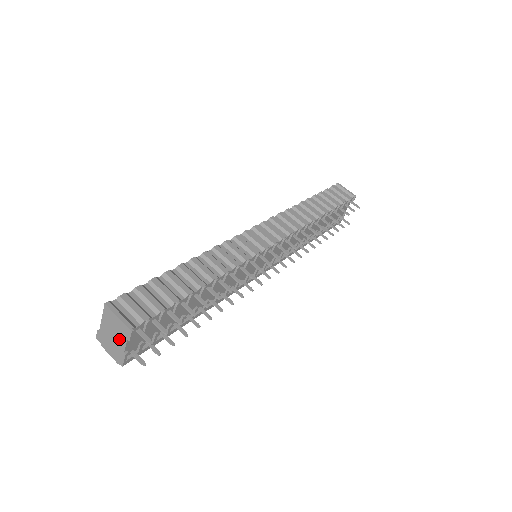
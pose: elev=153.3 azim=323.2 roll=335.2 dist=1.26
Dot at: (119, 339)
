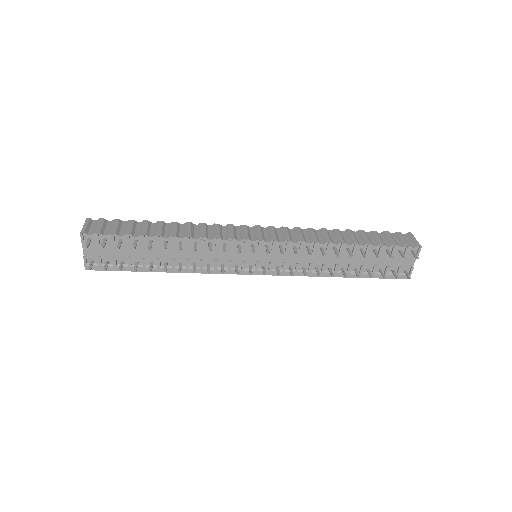
Dot at: occluded
